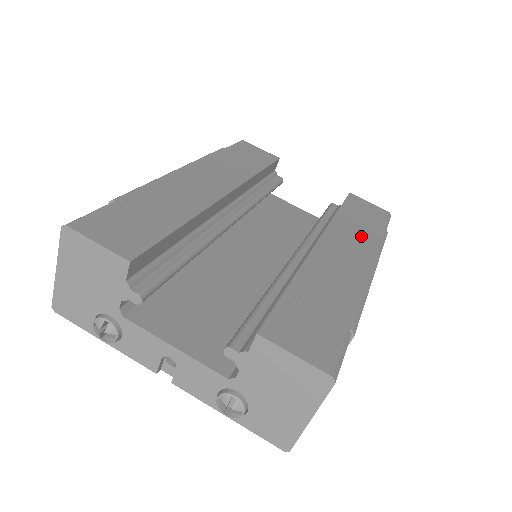
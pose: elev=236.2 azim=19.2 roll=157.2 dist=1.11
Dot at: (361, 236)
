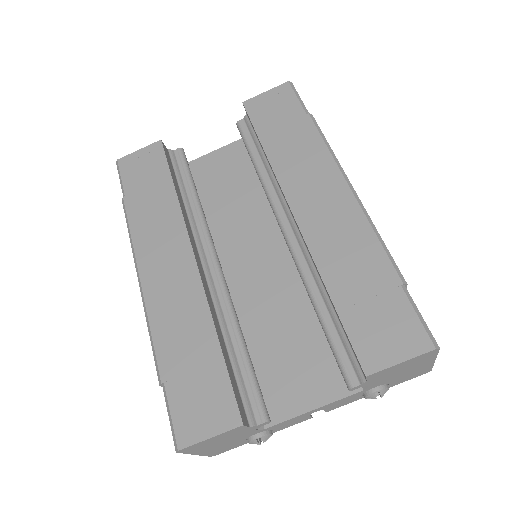
Dot at: (305, 155)
